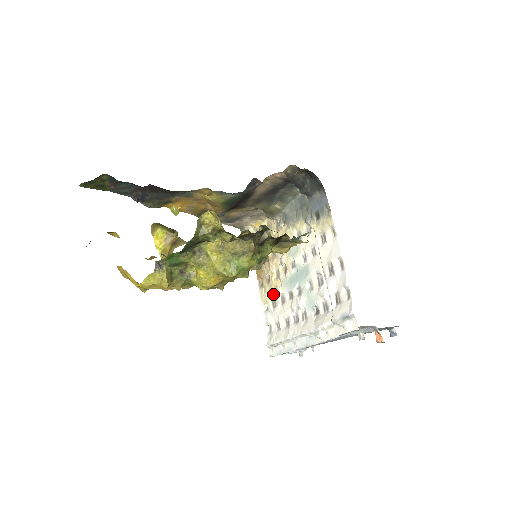
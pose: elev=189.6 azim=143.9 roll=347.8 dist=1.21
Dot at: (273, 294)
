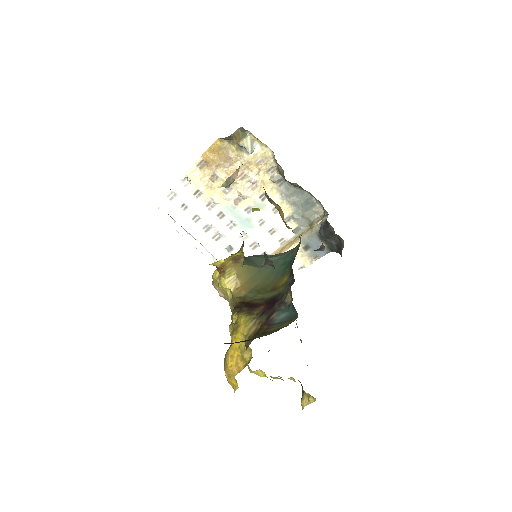
Dot at: (206, 190)
